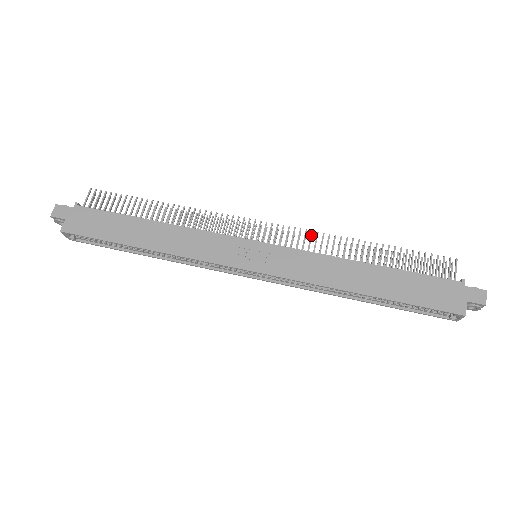
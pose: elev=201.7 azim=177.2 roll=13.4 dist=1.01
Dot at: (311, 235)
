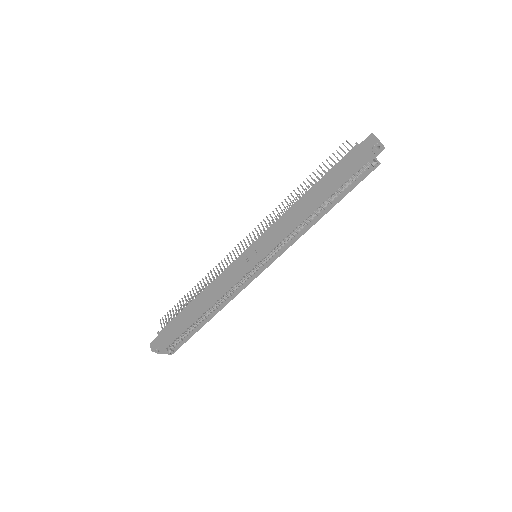
Dot at: (270, 216)
